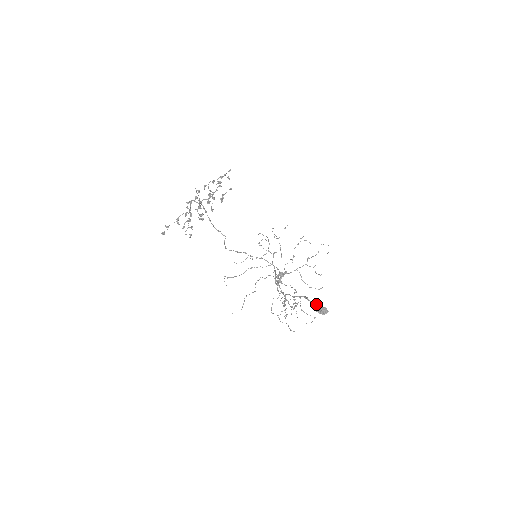
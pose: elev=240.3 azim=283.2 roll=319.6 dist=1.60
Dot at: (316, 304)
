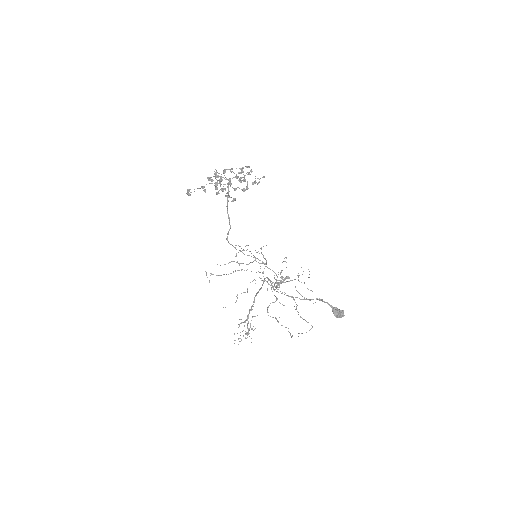
Dot at: occluded
